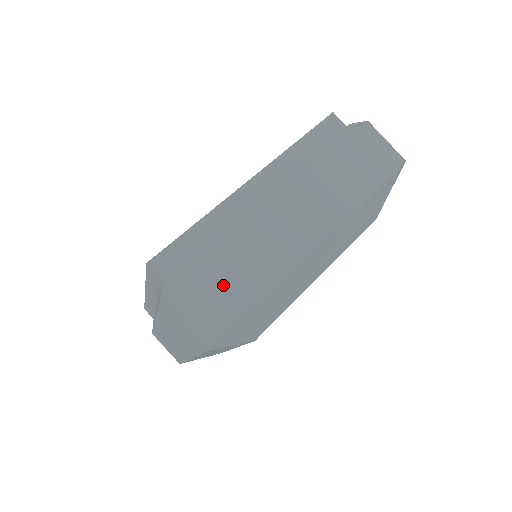
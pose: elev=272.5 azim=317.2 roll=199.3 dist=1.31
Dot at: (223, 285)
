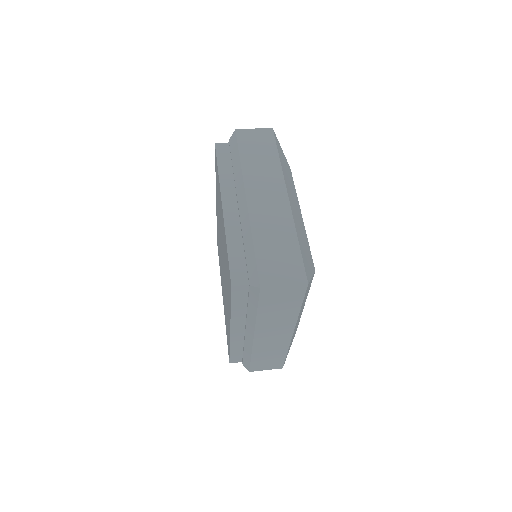
Dot at: occluded
